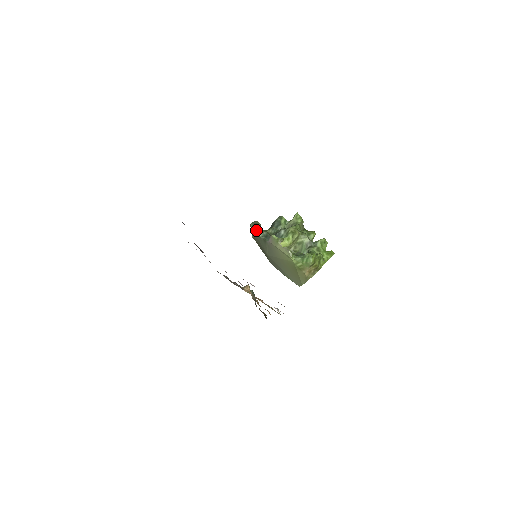
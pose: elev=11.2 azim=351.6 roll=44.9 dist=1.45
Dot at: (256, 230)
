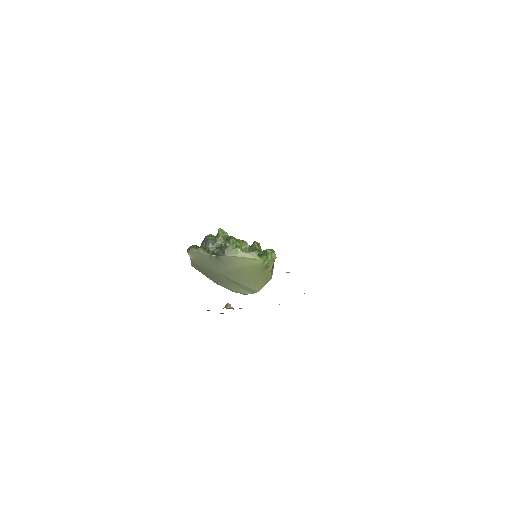
Dot at: (203, 251)
